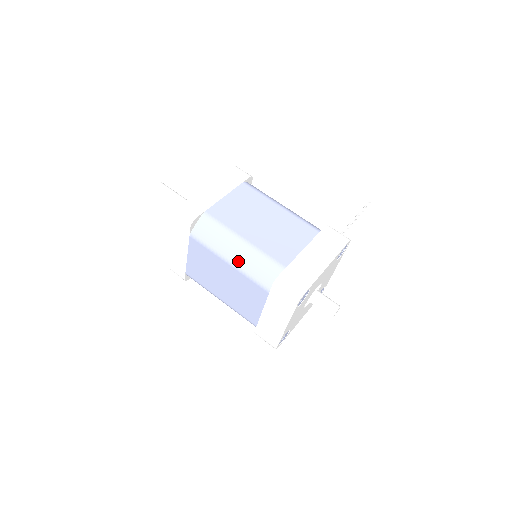
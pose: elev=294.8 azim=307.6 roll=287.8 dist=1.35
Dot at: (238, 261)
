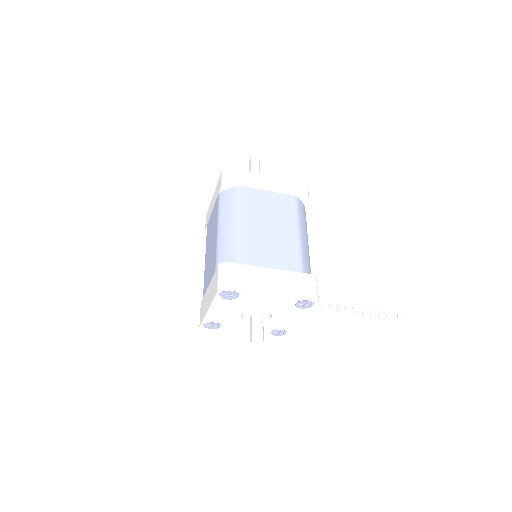
Dot at: (222, 233)
